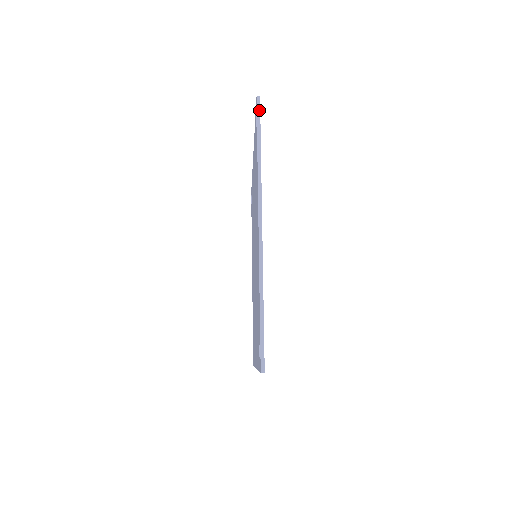
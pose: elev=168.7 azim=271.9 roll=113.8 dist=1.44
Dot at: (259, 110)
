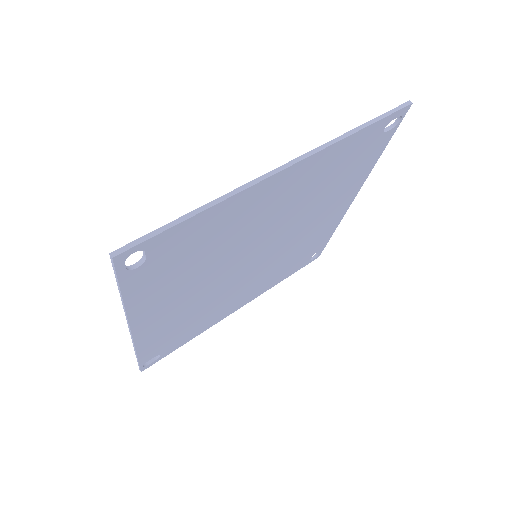
Dot at: (114, 268)
